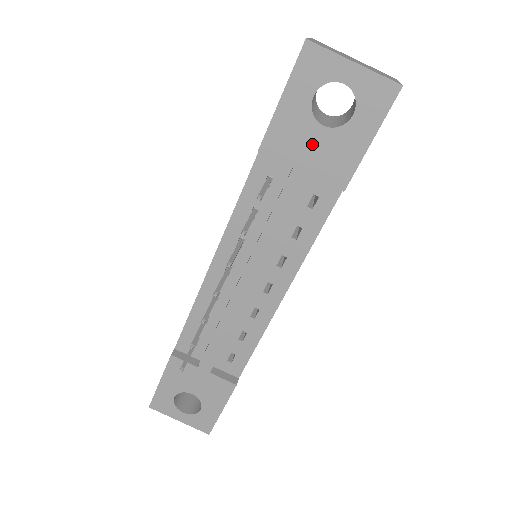
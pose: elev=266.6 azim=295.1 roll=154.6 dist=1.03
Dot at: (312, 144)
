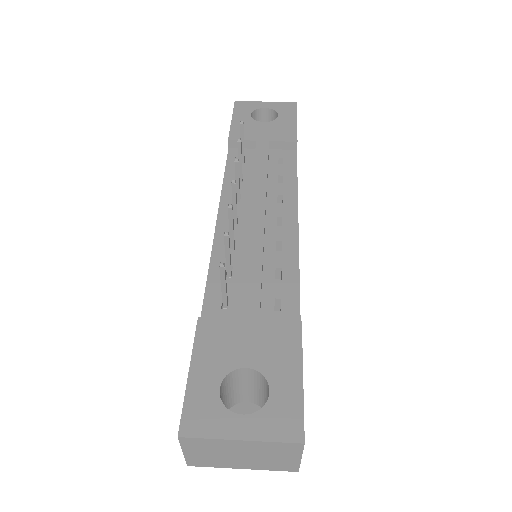
Dot at: (262, 129)
